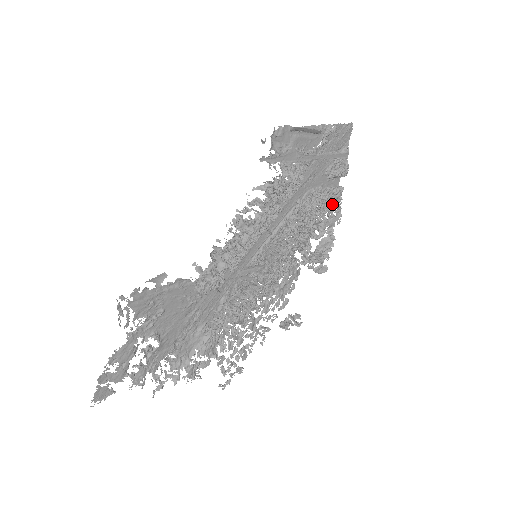
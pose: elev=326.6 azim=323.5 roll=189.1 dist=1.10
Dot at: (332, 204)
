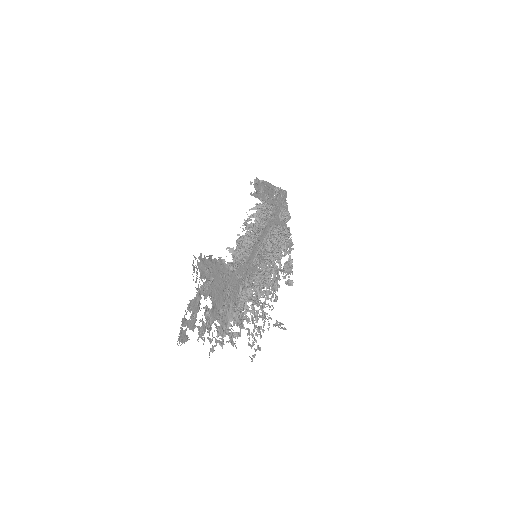
Dot at: (287, 236)
